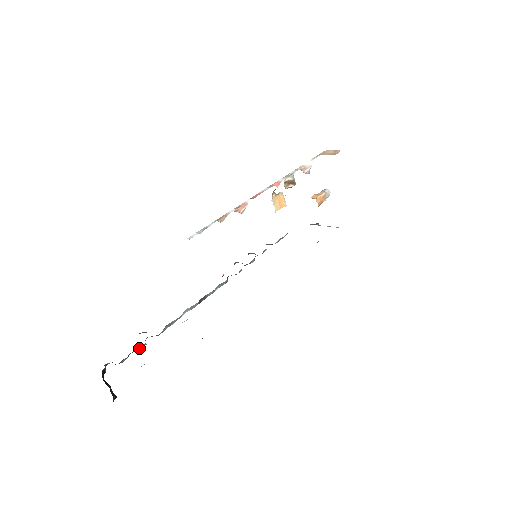
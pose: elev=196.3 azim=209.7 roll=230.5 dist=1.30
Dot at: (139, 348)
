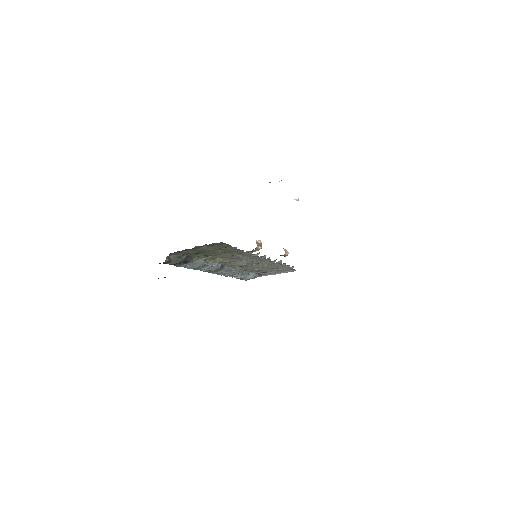
Dot at: (193, 258)
